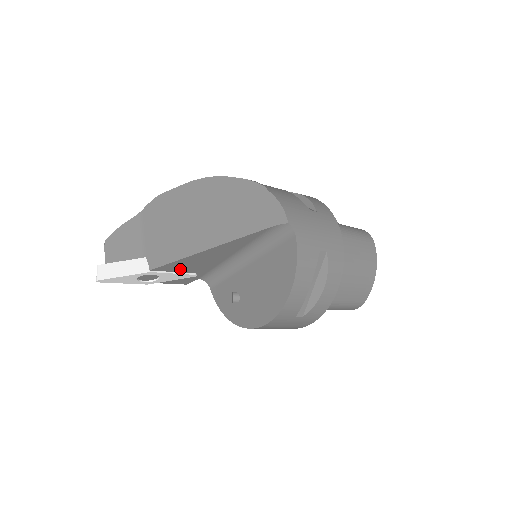
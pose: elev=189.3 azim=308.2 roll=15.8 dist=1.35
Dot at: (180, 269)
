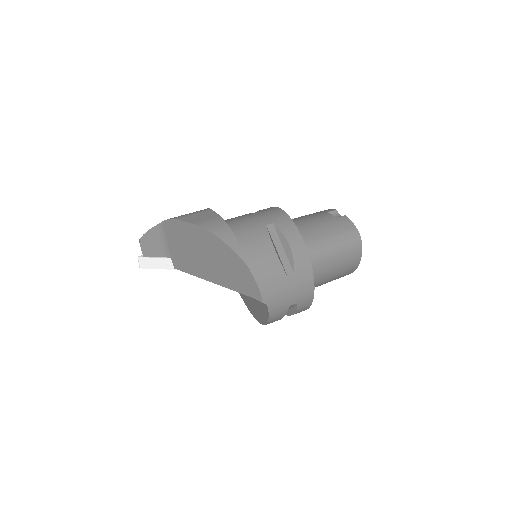
Dot at: occluded
